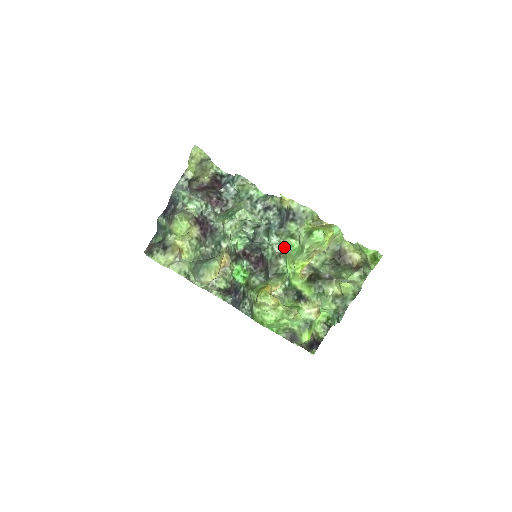
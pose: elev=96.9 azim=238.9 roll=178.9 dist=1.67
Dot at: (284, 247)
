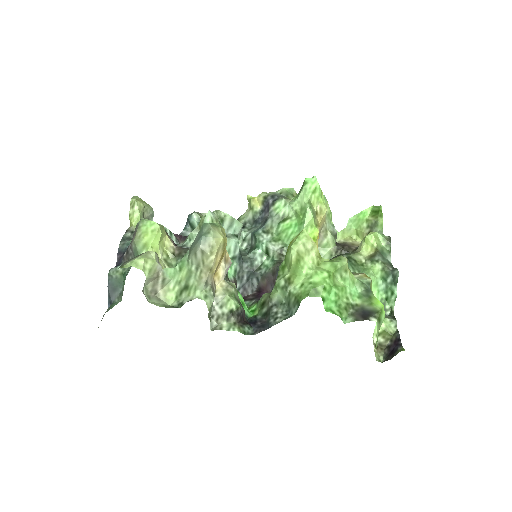
Dot at: (281, 240)
